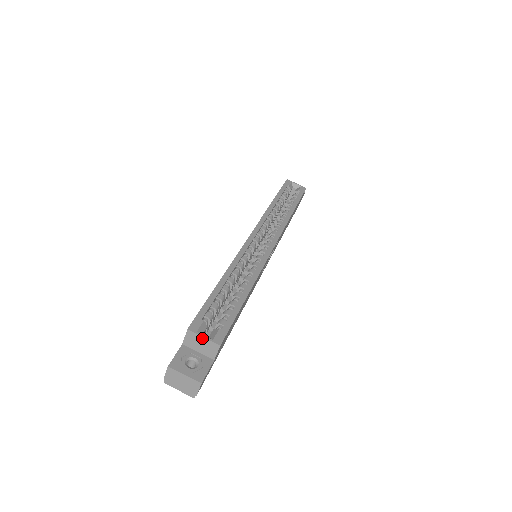
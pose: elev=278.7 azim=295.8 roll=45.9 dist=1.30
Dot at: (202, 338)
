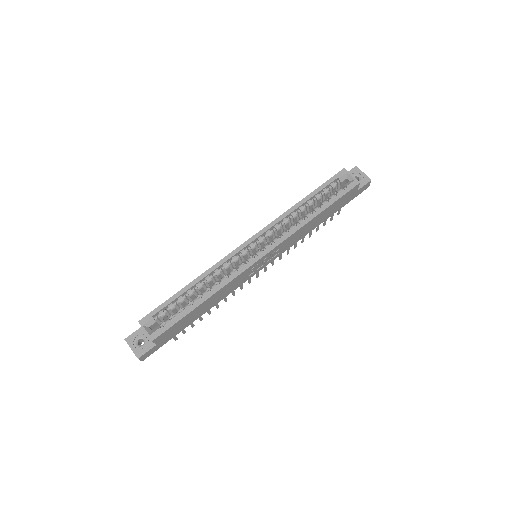
Dot at: (145, 331)
